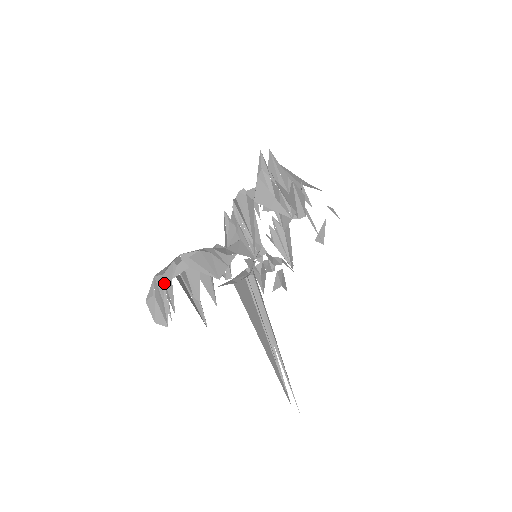
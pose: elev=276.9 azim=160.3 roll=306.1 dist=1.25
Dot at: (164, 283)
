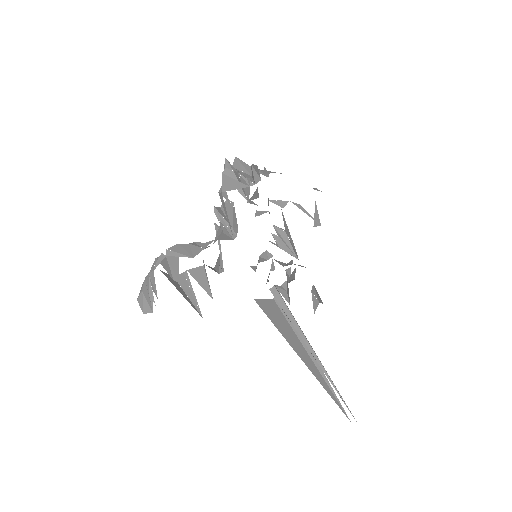
Dot at: (149, 278)
